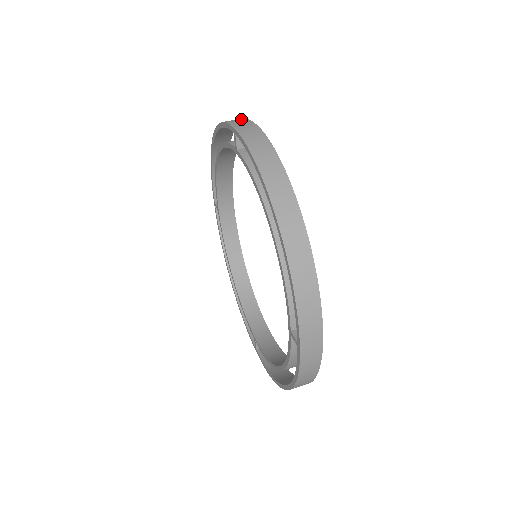
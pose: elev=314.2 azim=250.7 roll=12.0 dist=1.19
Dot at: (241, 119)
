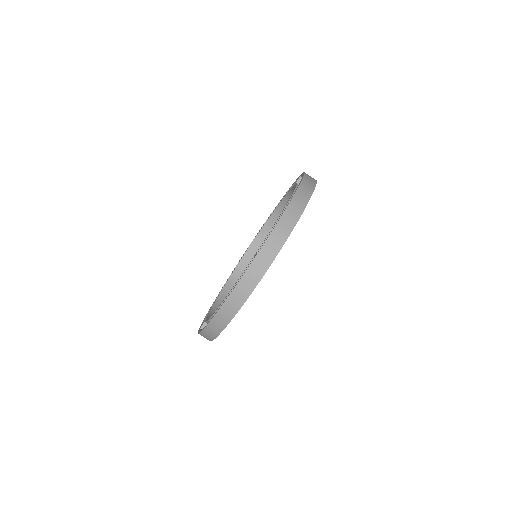
Dot at: (281, 242)
